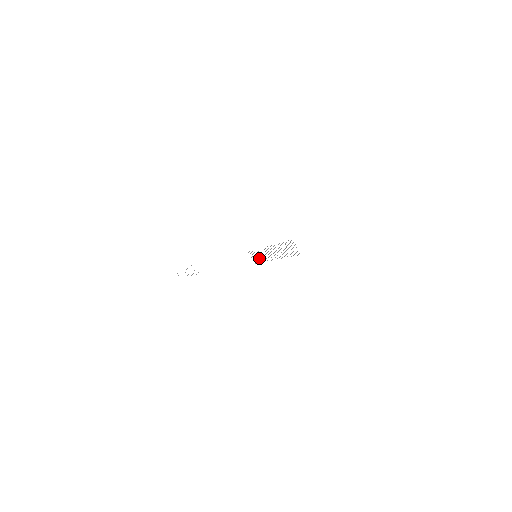
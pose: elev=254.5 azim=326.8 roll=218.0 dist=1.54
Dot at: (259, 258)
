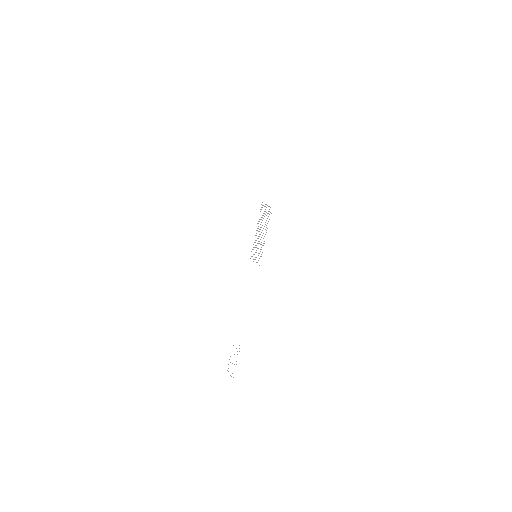
Dot at: (258, 255)
